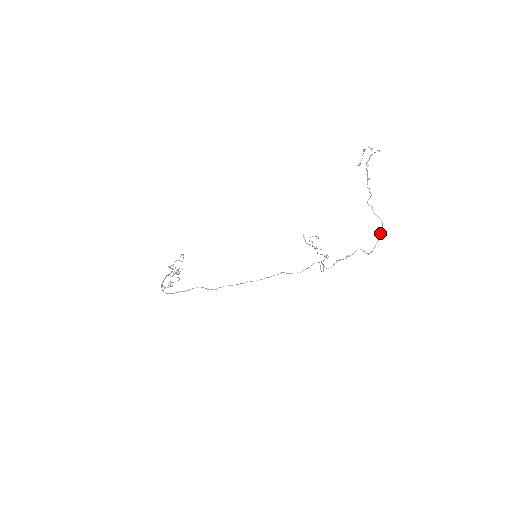
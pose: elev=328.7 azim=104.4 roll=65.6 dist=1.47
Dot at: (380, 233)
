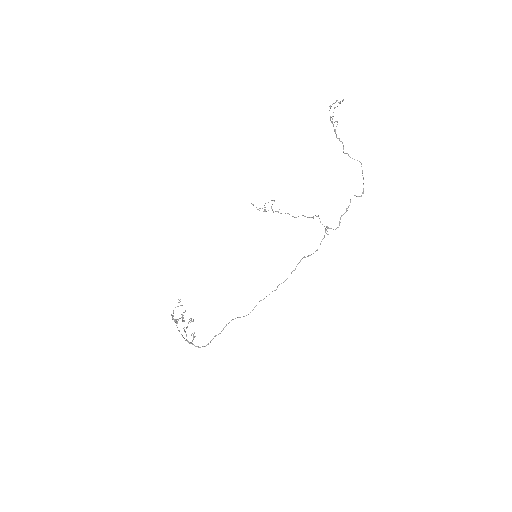
Dot at: (362, 173)
